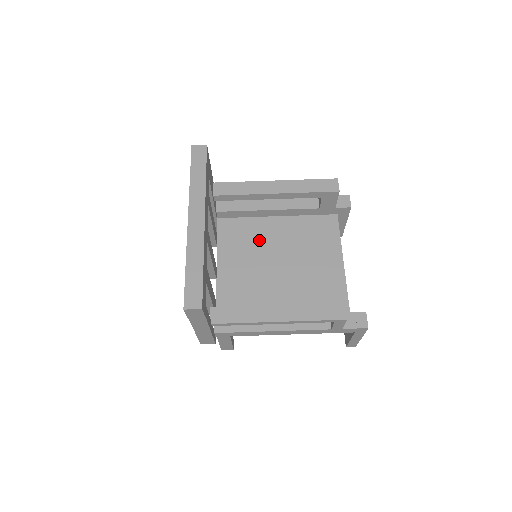
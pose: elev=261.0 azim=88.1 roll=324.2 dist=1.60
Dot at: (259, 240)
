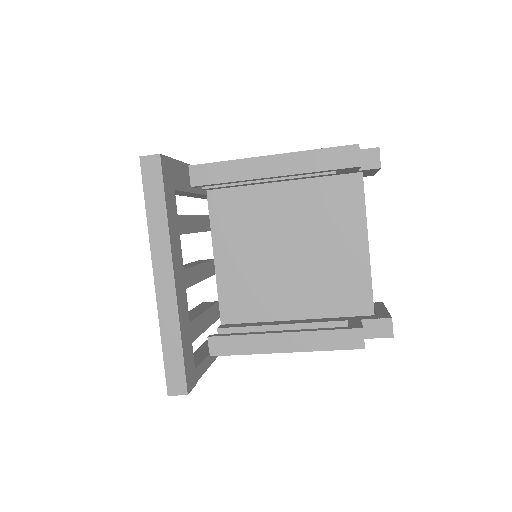
Dot at: (261, 219)
